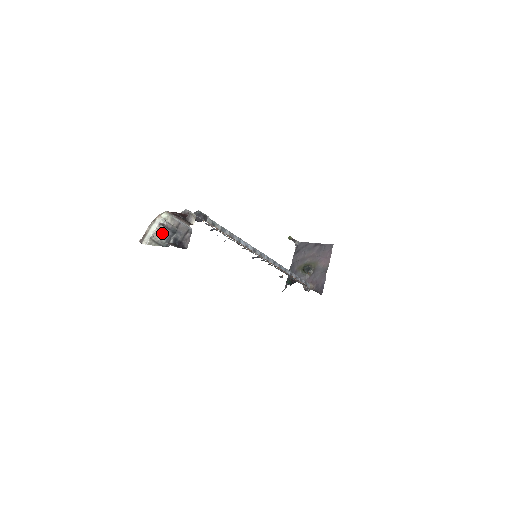
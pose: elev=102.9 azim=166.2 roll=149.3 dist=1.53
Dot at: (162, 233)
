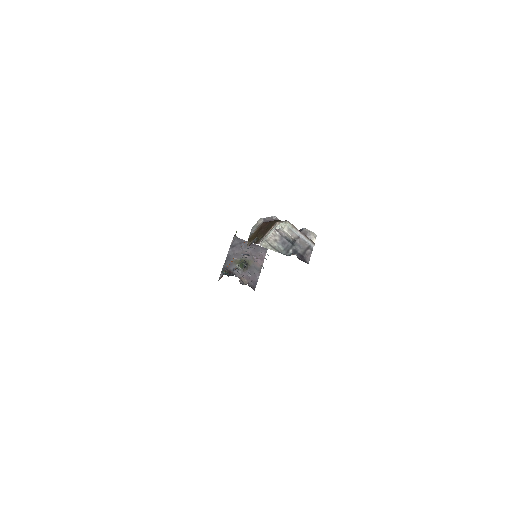
Dot at: (279, 240)
